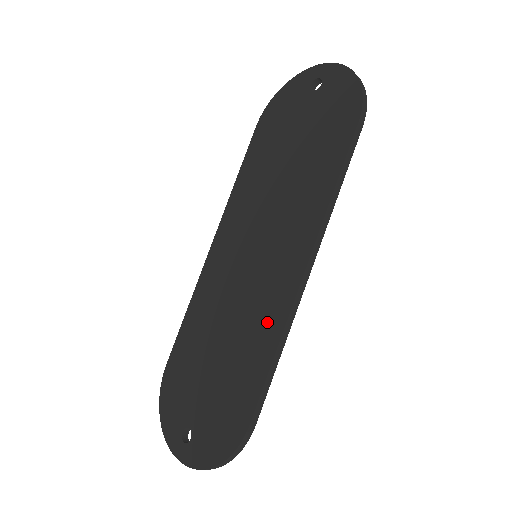
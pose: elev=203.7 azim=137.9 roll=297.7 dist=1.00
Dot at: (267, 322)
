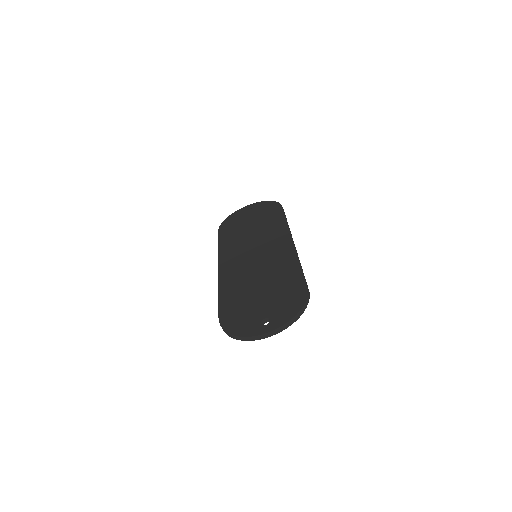
Dot at: (286, 261)
